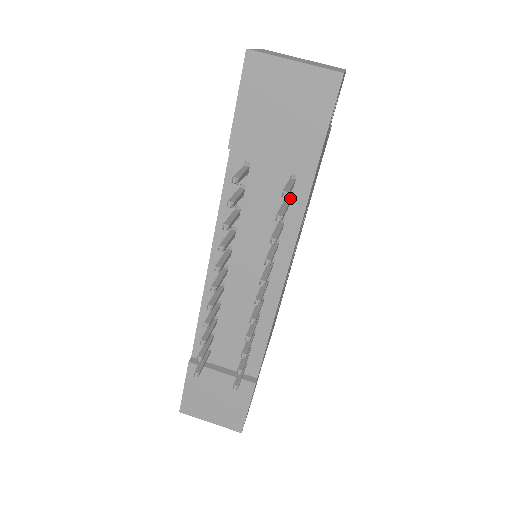
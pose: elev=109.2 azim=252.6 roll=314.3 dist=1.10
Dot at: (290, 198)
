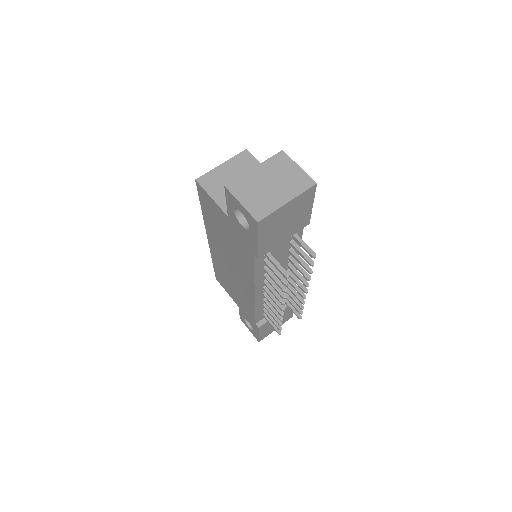
Dot at: (291, 238)
